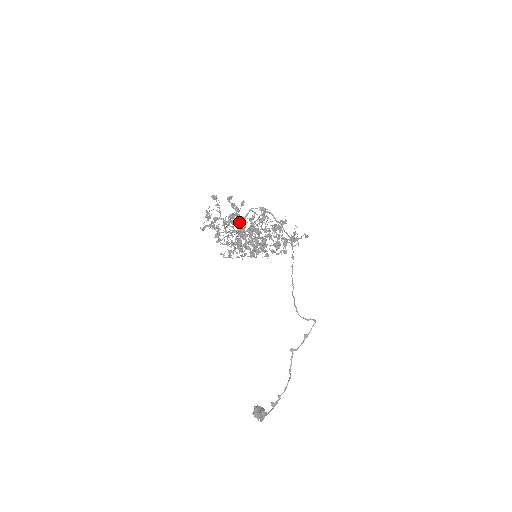
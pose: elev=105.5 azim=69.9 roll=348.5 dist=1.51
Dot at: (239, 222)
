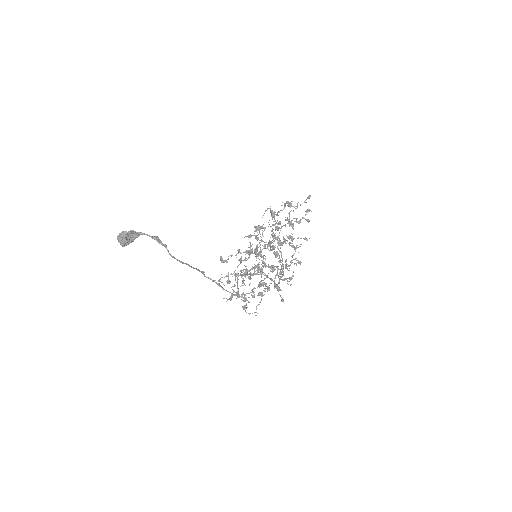
Dot at: (292, 223)
